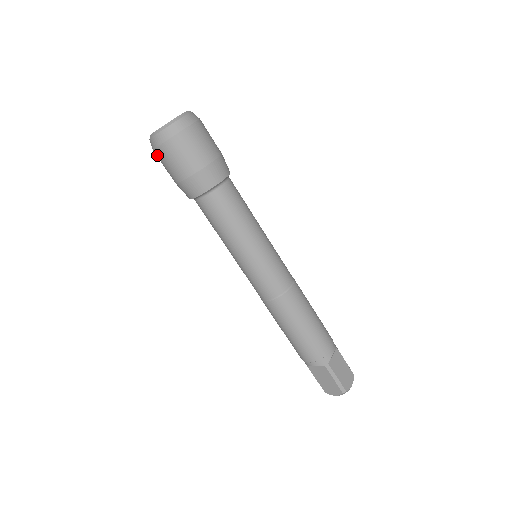
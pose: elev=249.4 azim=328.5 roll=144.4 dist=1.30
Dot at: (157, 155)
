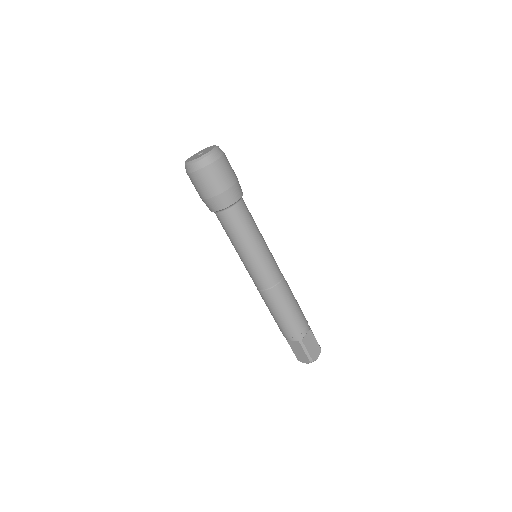
Dot at: (189, 177)
